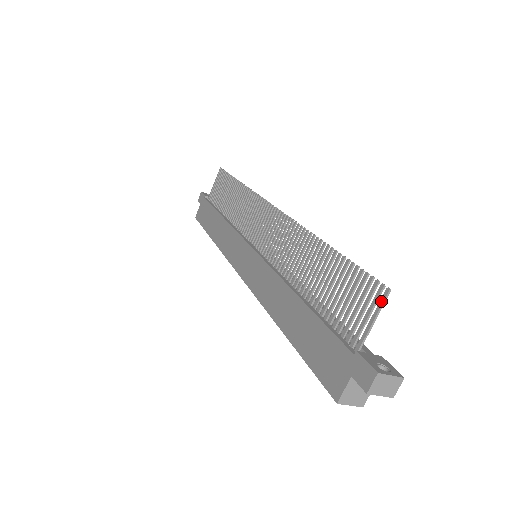
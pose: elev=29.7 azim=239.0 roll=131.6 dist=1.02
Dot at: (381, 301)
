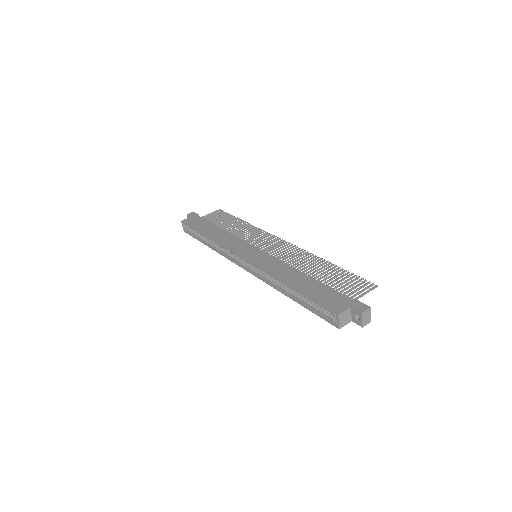
Dot at: (372, 288)
